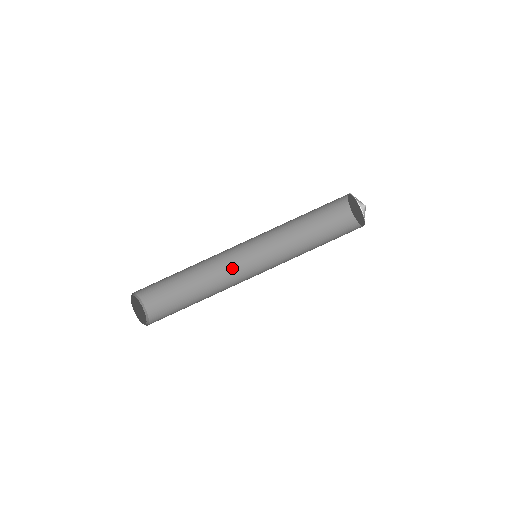
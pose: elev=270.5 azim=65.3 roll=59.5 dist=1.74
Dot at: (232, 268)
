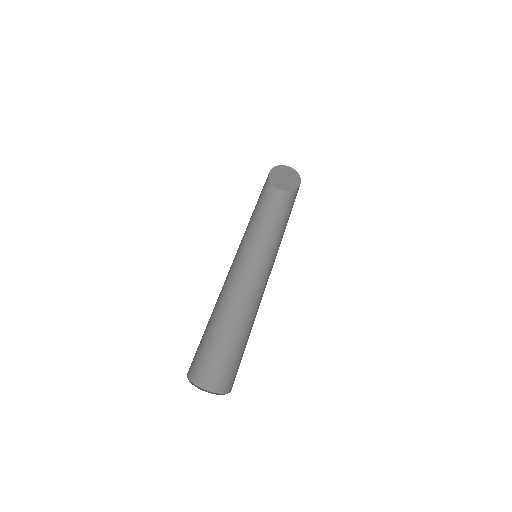
Dot at: (232, 282)
